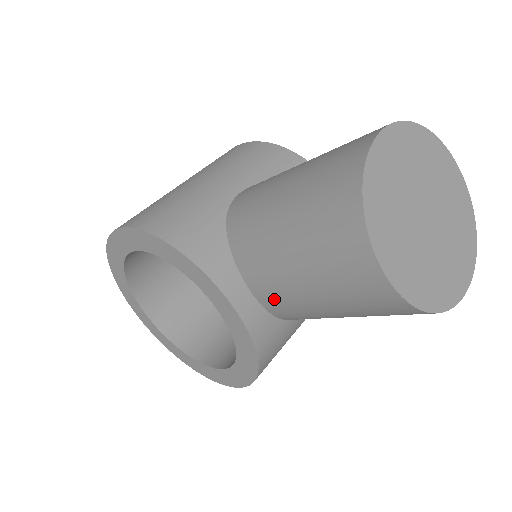
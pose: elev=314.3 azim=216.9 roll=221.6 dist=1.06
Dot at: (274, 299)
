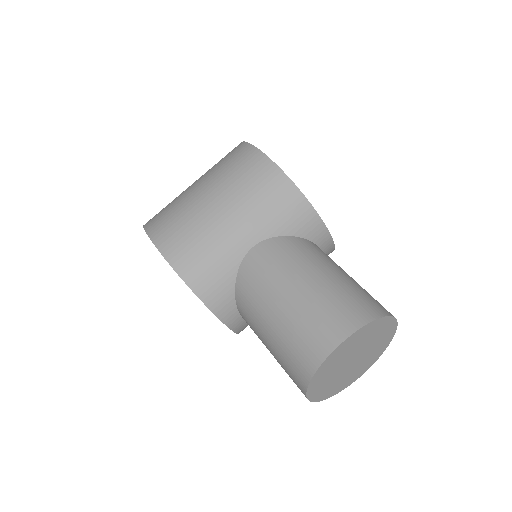
Dot at: occluded
